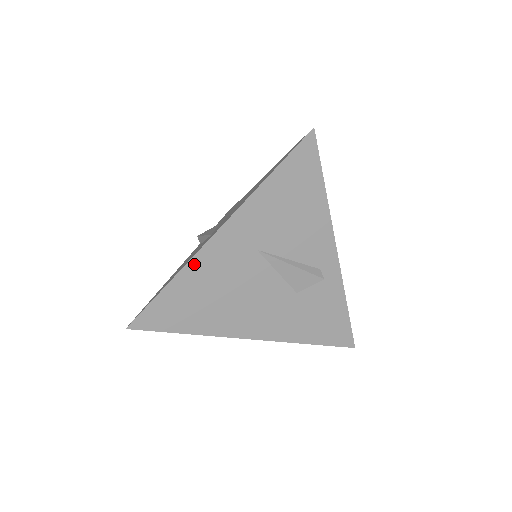
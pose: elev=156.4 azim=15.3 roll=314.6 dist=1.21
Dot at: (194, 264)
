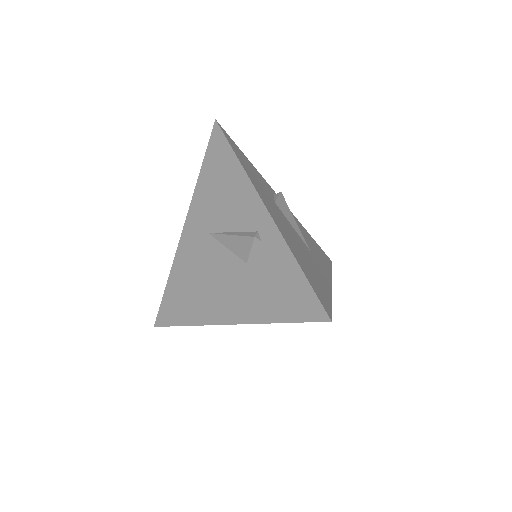
Dot at: (177, 261)
